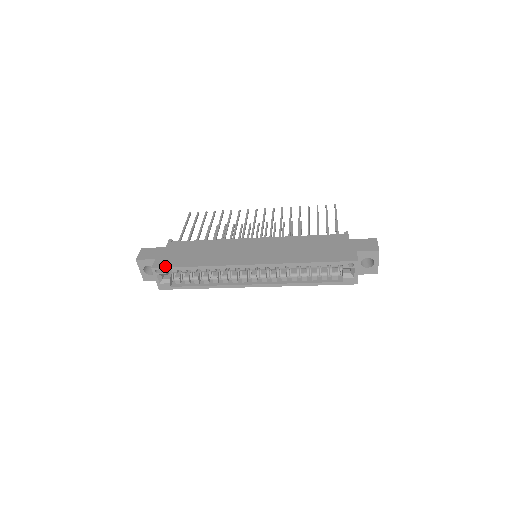
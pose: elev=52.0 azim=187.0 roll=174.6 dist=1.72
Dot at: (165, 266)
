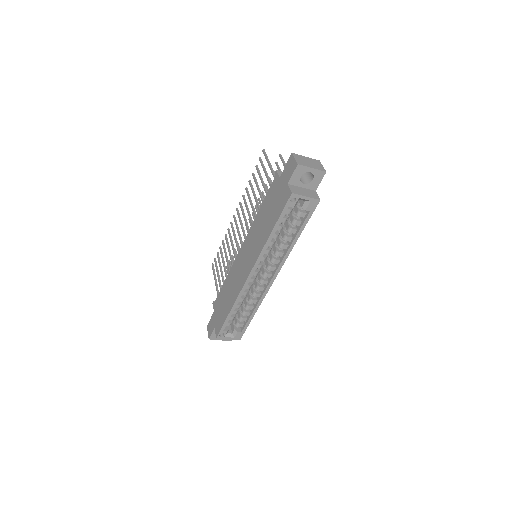
Dot at: (220, 329)
